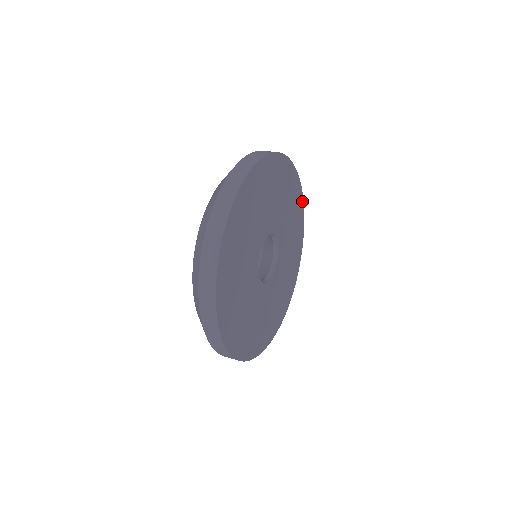
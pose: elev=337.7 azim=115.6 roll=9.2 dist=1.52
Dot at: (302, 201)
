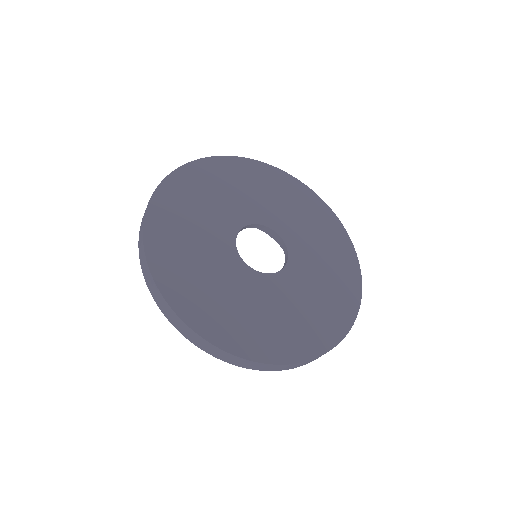
Dot at: (356, 263)
